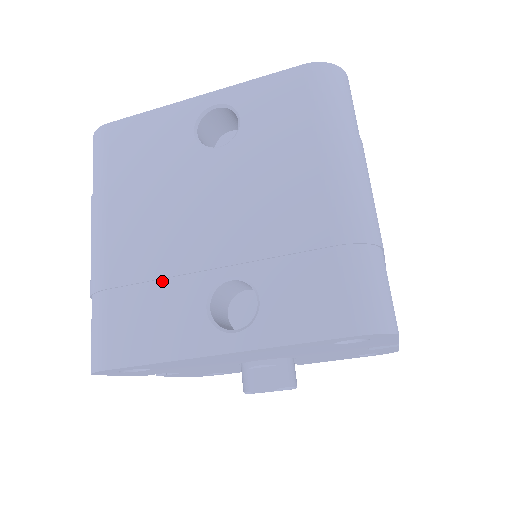
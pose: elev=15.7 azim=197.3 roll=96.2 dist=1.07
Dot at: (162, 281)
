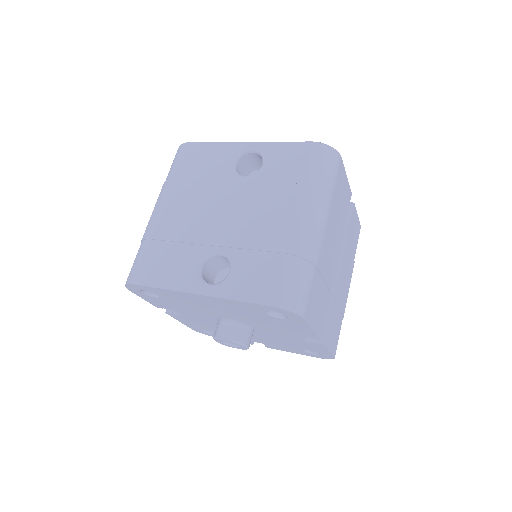
Dot at: (183, 244)
